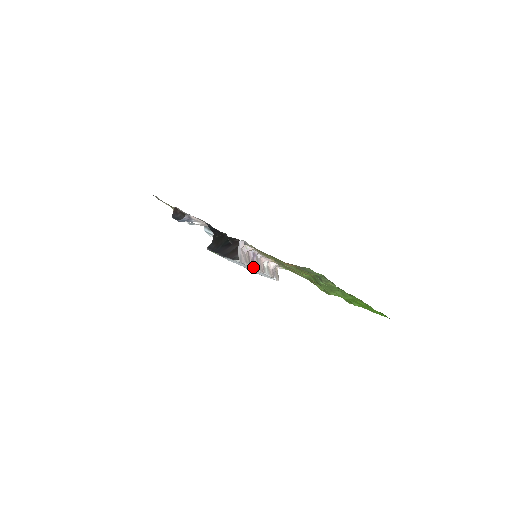
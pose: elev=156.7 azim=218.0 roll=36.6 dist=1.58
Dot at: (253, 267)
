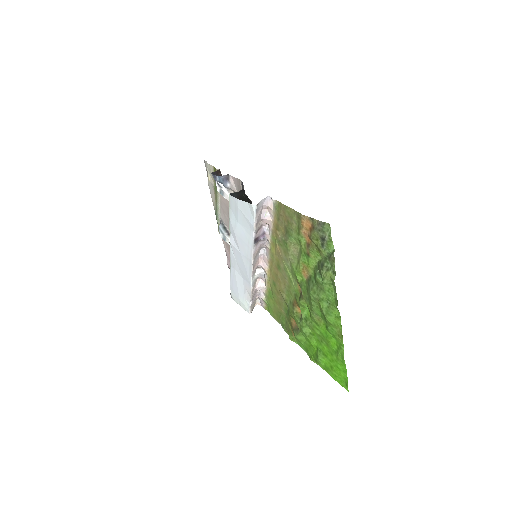
Dot at: (253, 246)
